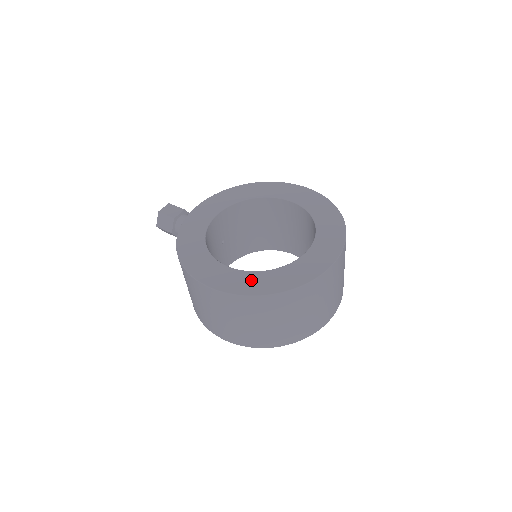
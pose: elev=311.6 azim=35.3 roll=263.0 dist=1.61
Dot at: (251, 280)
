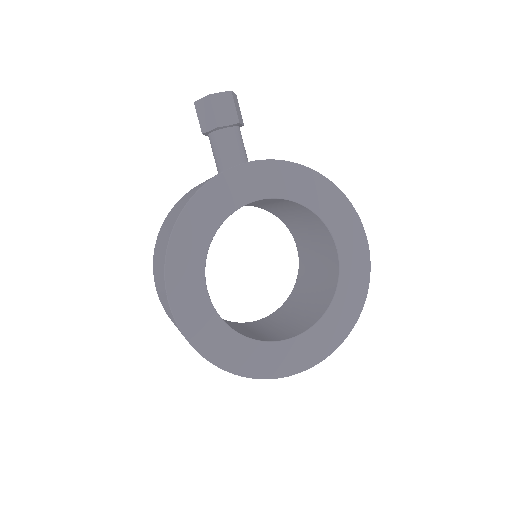
Dot at: (215, 334)
